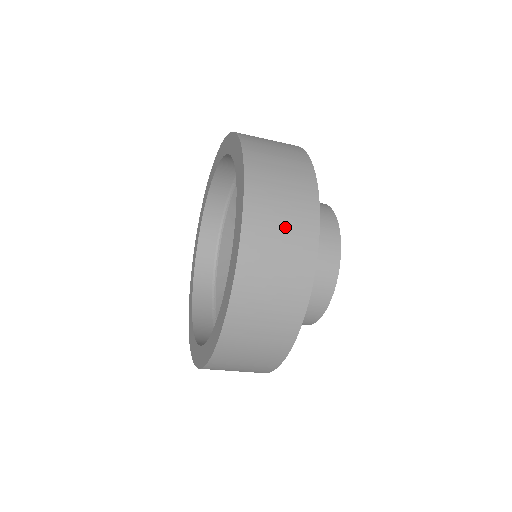
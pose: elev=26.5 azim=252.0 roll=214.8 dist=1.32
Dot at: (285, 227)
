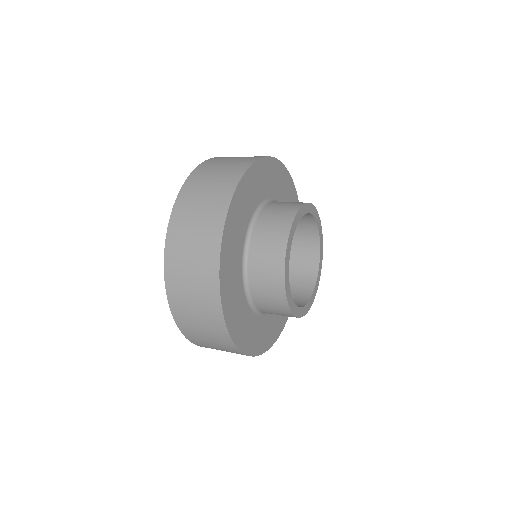
Dot at: occluded
